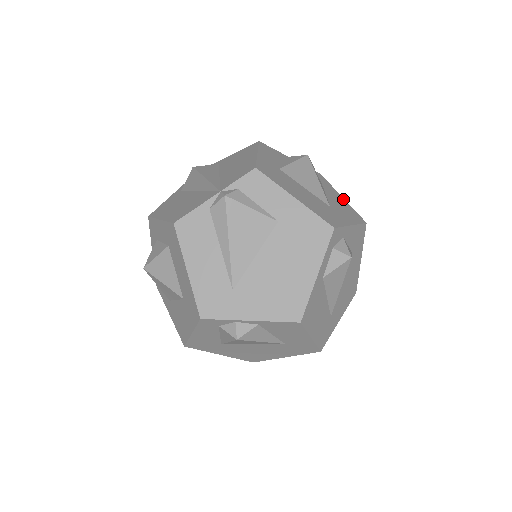
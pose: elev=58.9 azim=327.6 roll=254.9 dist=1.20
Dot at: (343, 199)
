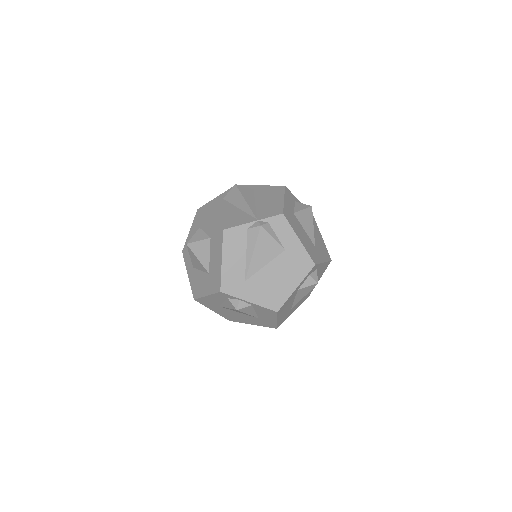
Dot at: (322, 239)
